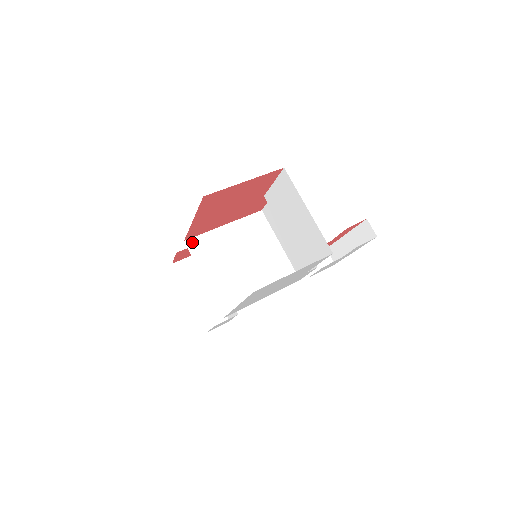
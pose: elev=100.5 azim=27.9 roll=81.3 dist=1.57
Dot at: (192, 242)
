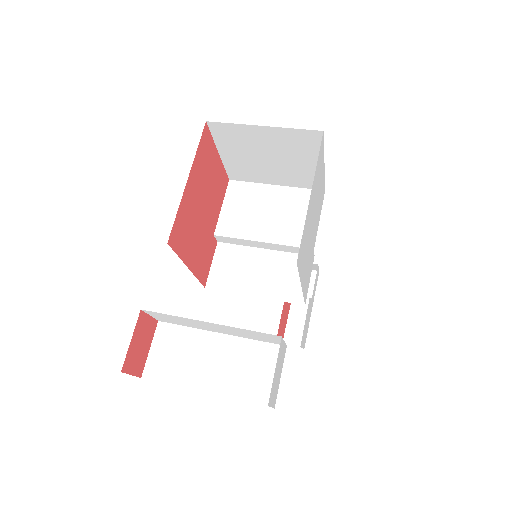
Dot at: occluded
